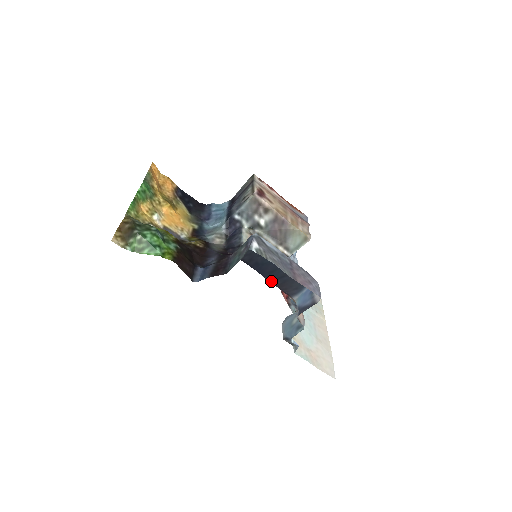
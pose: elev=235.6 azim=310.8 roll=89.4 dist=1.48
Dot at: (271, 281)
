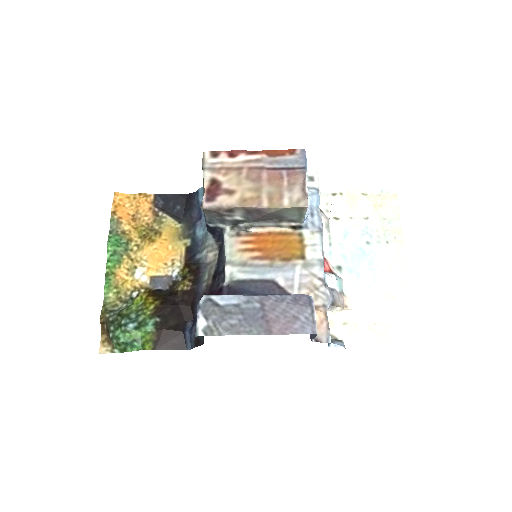
Dot at: occluded
